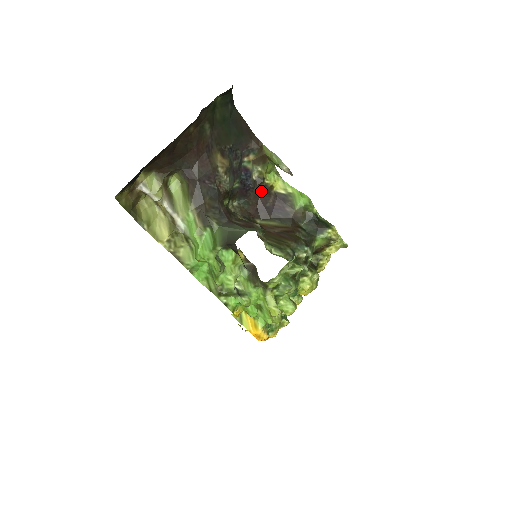
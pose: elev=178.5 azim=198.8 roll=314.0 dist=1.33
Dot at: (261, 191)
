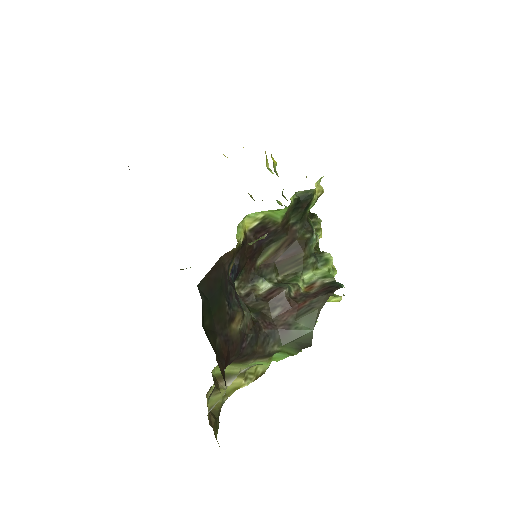
Dot at: (242, 250)
